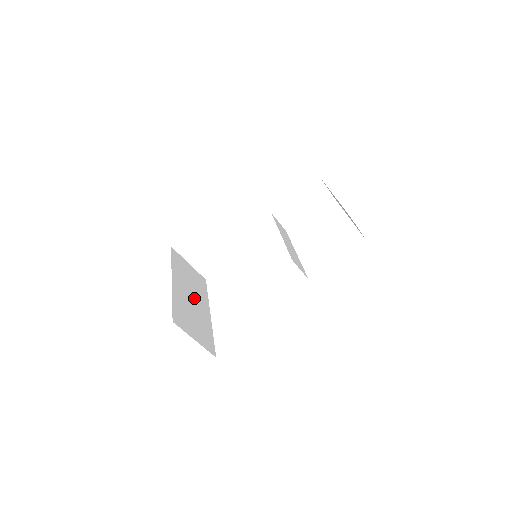
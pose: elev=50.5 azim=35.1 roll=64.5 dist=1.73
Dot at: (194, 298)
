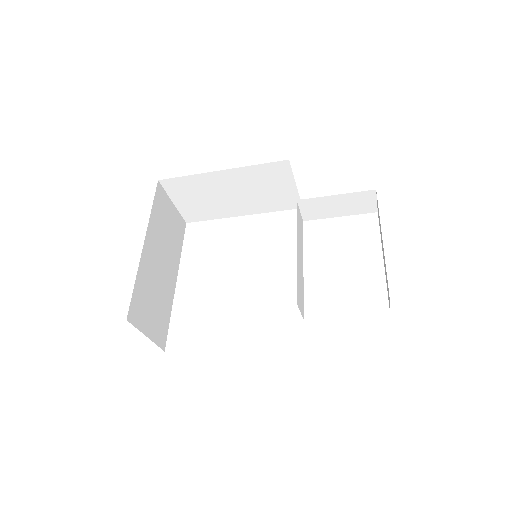
Dot at: (164, 263)
